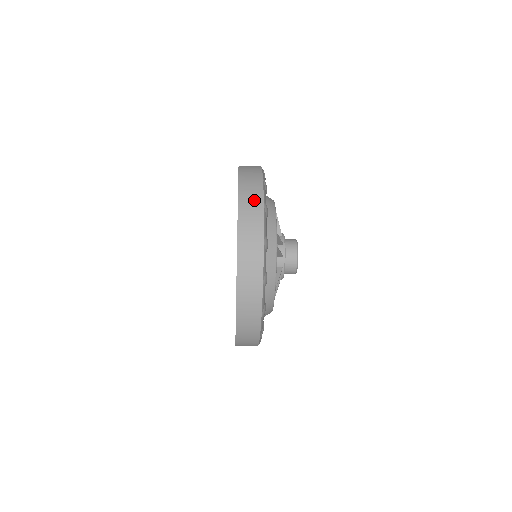
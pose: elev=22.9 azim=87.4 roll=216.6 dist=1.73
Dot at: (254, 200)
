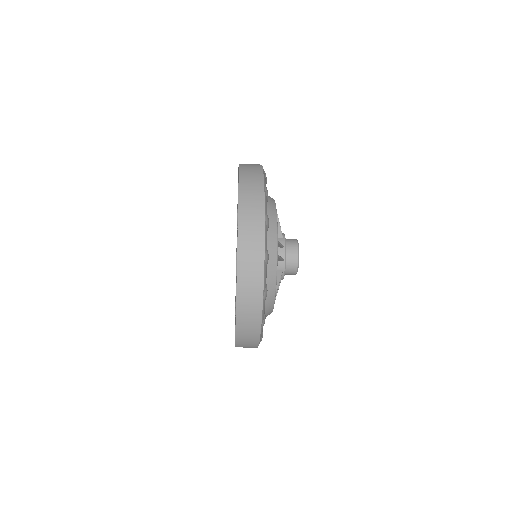
Dot at: (255, 212)
